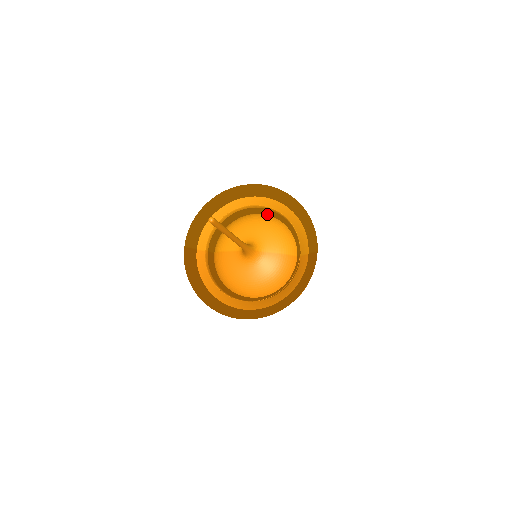
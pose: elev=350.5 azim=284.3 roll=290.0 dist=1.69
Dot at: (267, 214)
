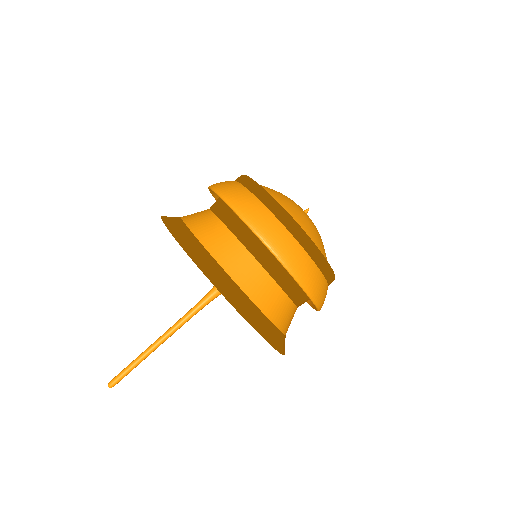
Dot at: (245, 255)
